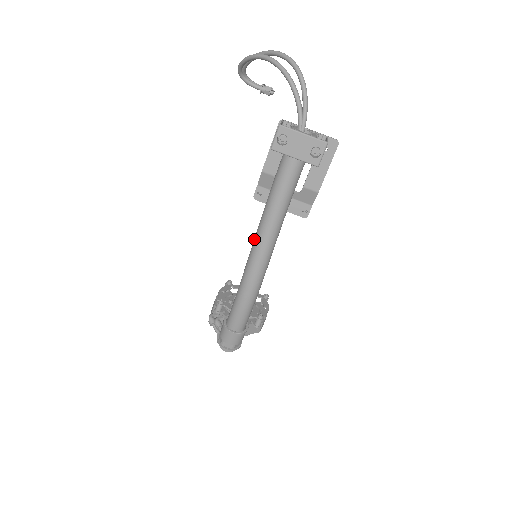
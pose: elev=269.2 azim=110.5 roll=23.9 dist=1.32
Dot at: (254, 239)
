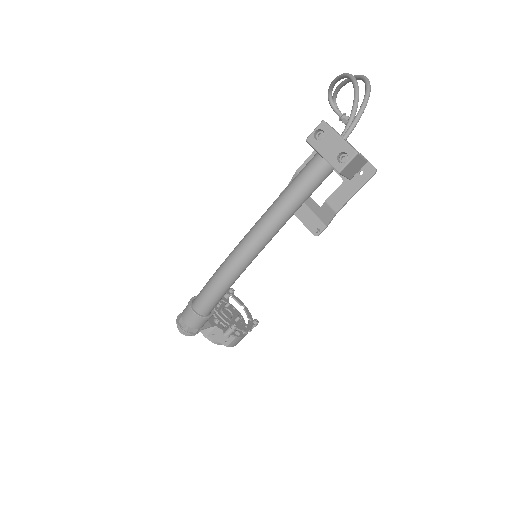
Dot at: occluded
